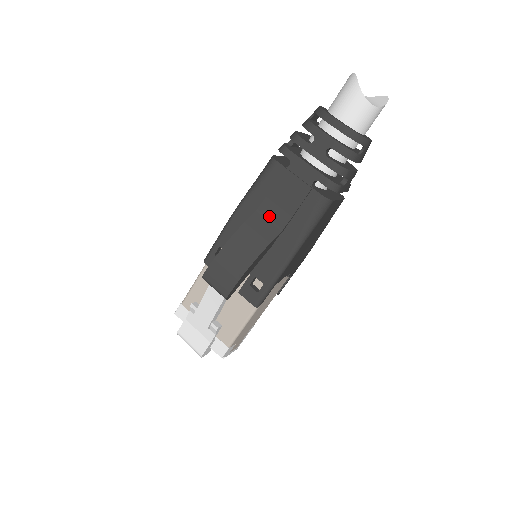
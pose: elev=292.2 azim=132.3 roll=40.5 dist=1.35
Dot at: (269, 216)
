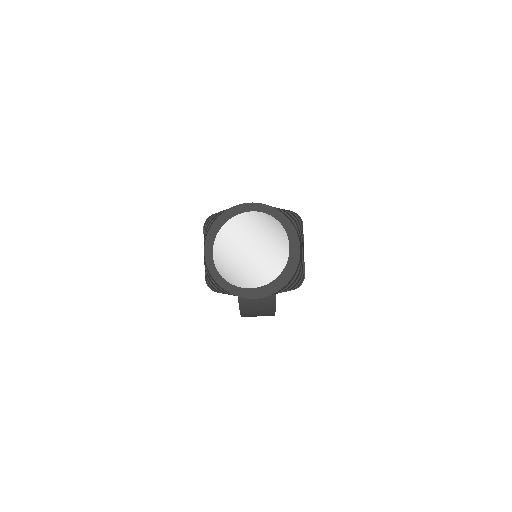
Dot at: occluded
